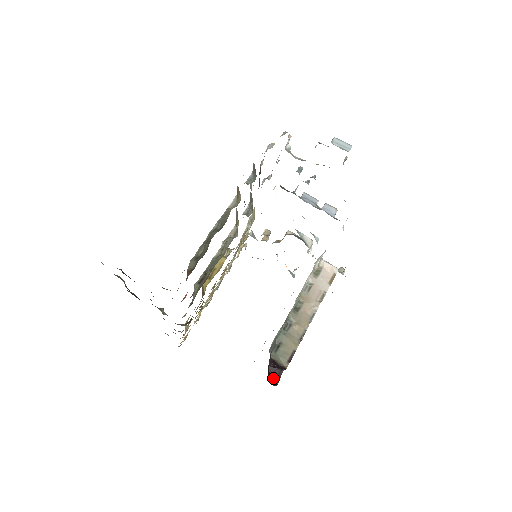
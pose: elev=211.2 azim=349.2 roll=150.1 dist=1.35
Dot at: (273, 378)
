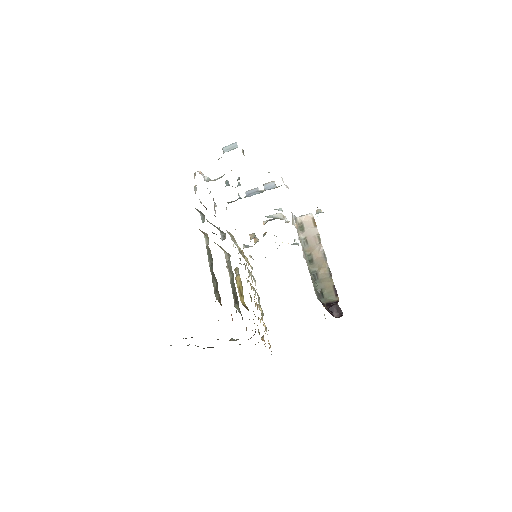
Dot at: (337, 314)
